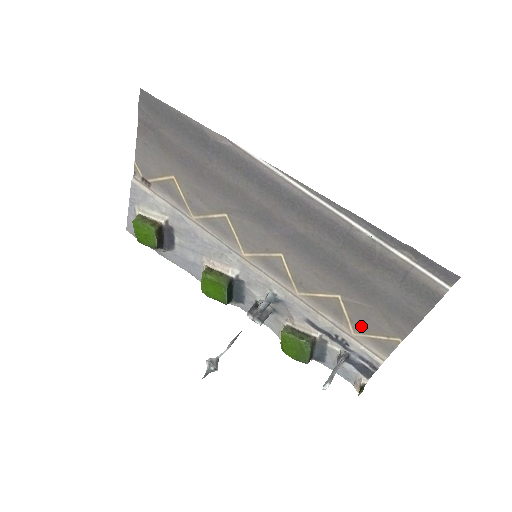
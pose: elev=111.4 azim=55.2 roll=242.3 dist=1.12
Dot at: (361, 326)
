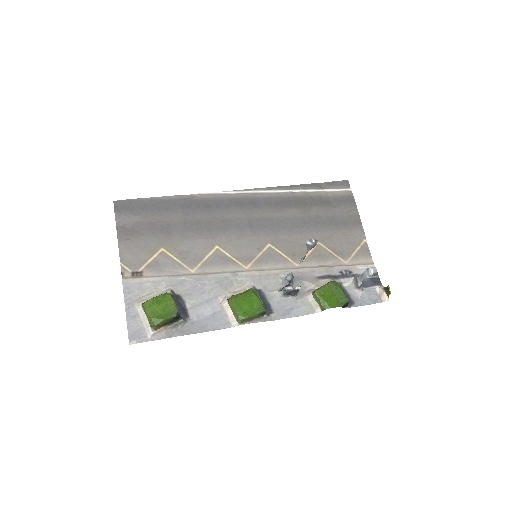
Dot at: (344, 252)
